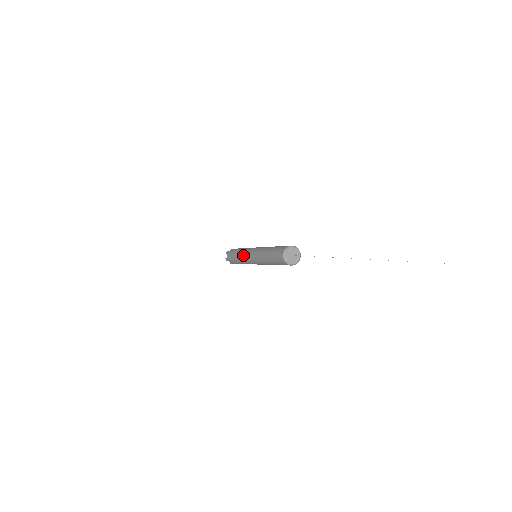
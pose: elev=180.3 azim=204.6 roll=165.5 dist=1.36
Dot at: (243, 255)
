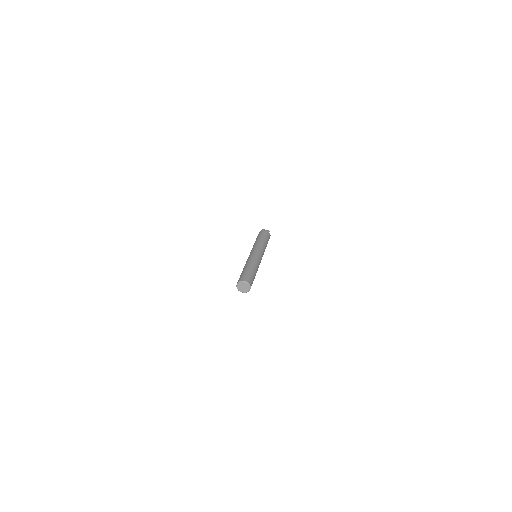
Dot at: (253, 247)
